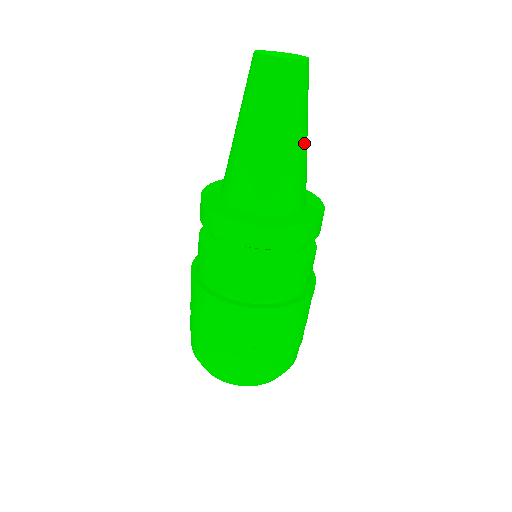
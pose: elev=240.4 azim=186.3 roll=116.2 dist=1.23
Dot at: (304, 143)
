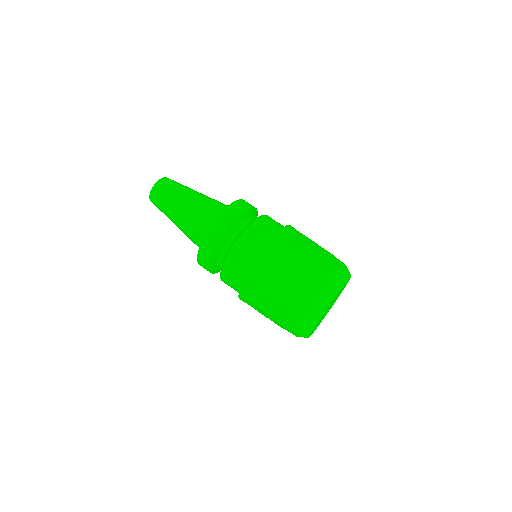
Dot at: occluded
